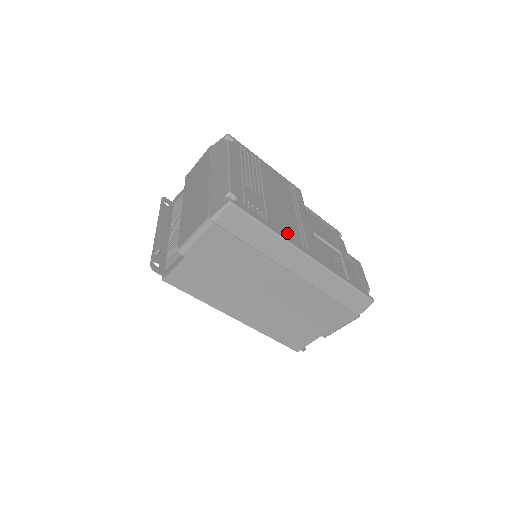
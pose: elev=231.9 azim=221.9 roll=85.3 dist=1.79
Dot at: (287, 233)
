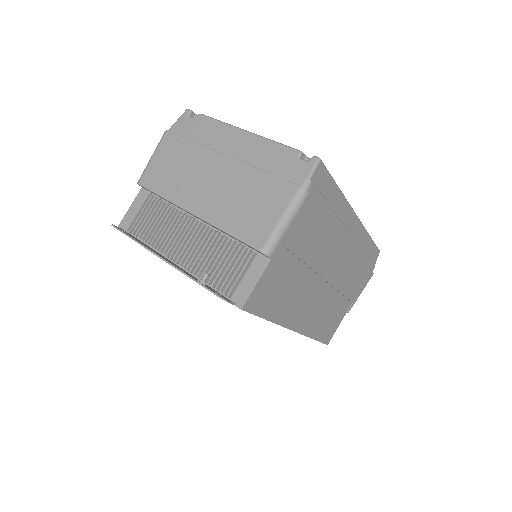
Dot at: occluded
